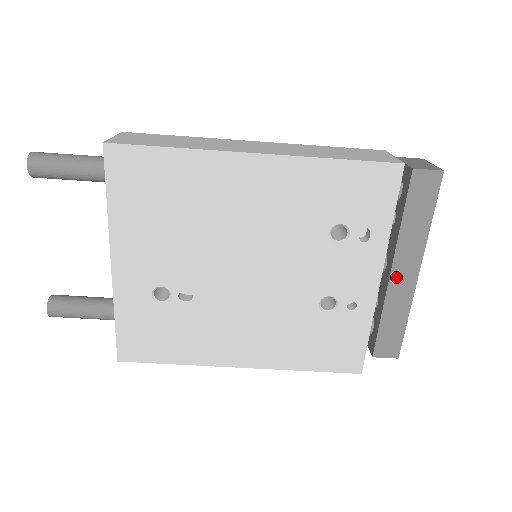
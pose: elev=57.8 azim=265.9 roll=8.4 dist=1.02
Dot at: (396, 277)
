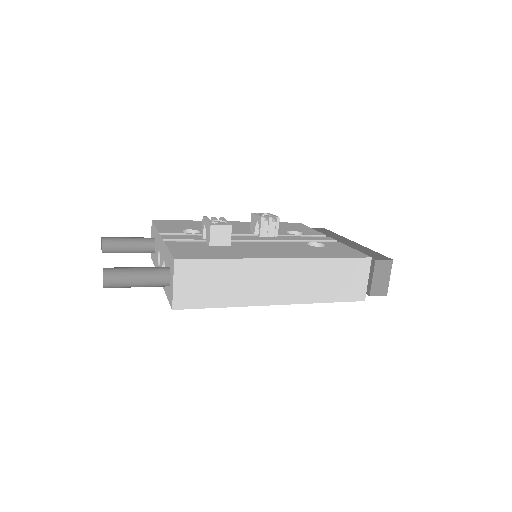
Dot at: occluded
